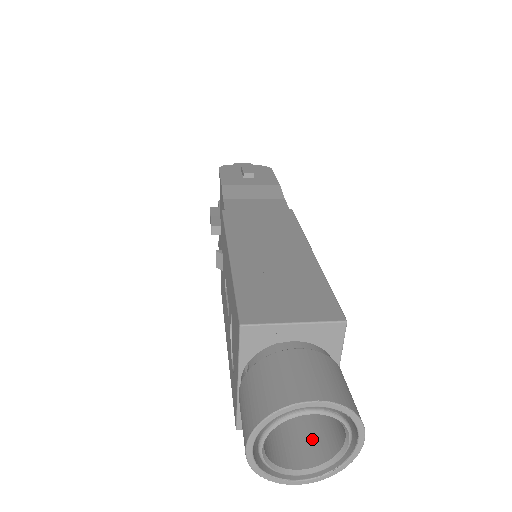
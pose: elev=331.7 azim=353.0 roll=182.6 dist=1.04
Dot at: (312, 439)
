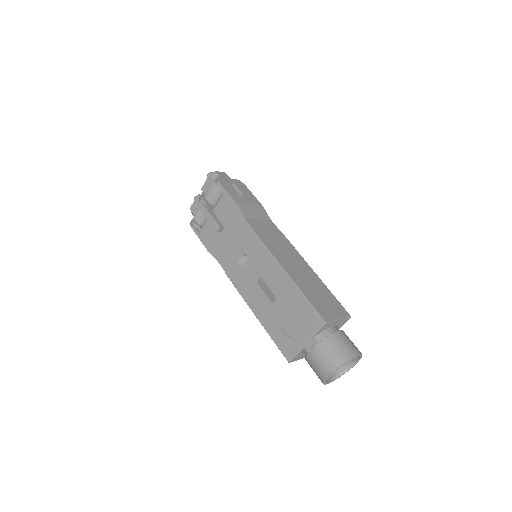
Dot at: occluded
